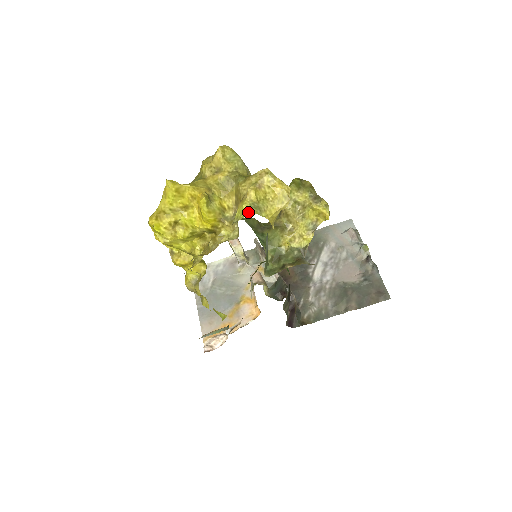
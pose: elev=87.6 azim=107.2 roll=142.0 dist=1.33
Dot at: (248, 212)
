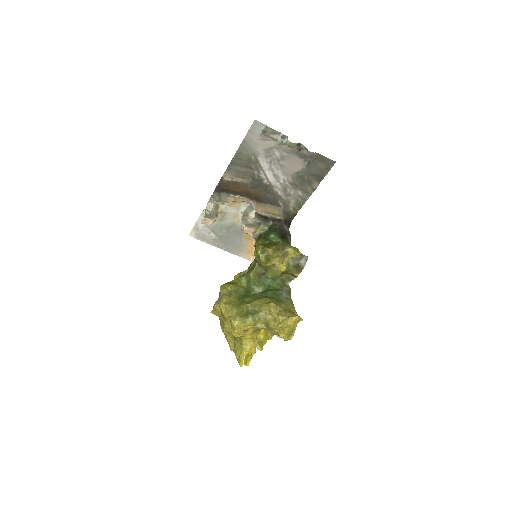
Dot at: (290, 338)
